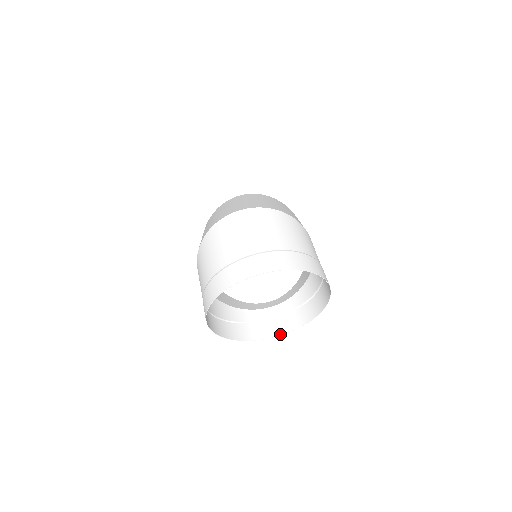
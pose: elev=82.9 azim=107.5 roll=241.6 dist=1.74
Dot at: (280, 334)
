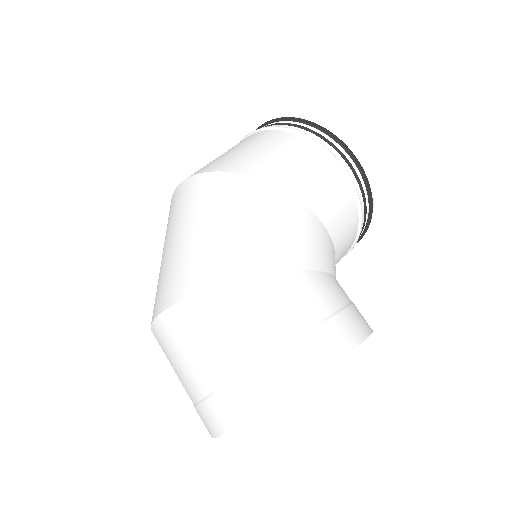
Dot at: occluded
